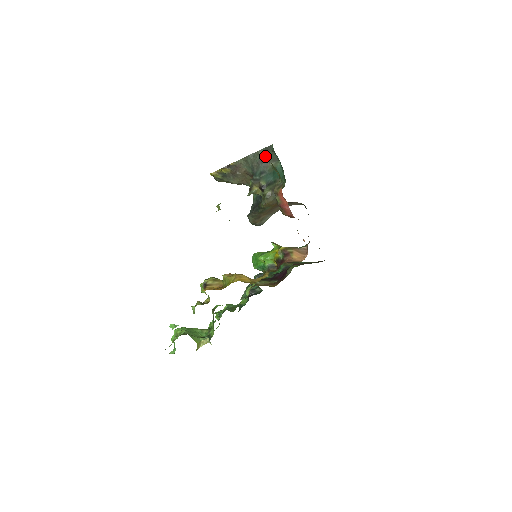
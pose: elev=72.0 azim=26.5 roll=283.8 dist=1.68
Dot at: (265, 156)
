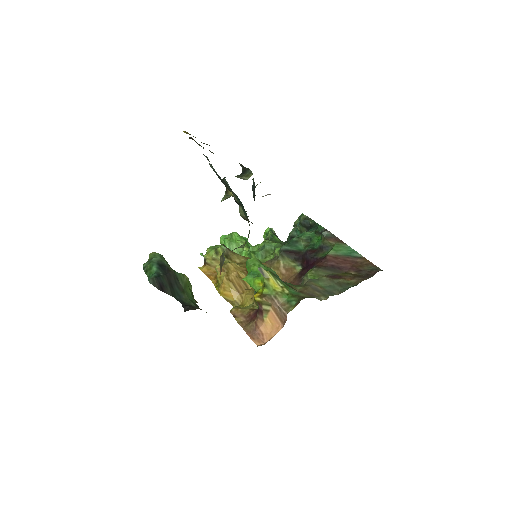
Dot at: (219, 176)
